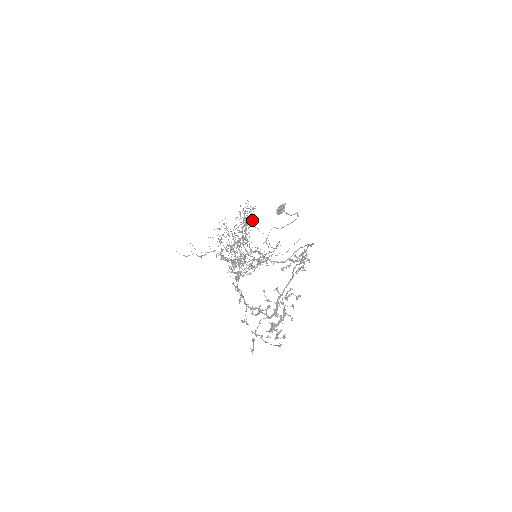
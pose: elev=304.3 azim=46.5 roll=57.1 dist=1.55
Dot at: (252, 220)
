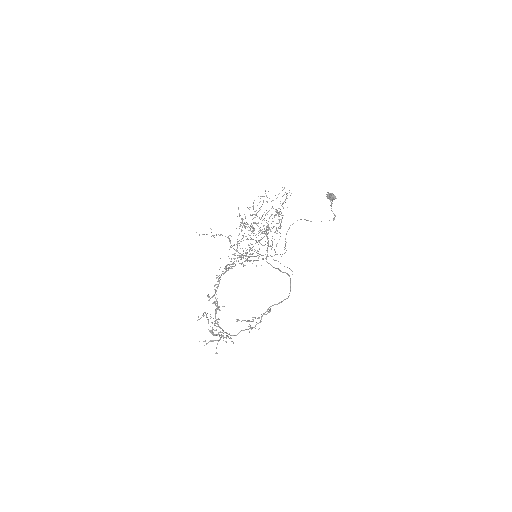
Dot at: (276, 228)
